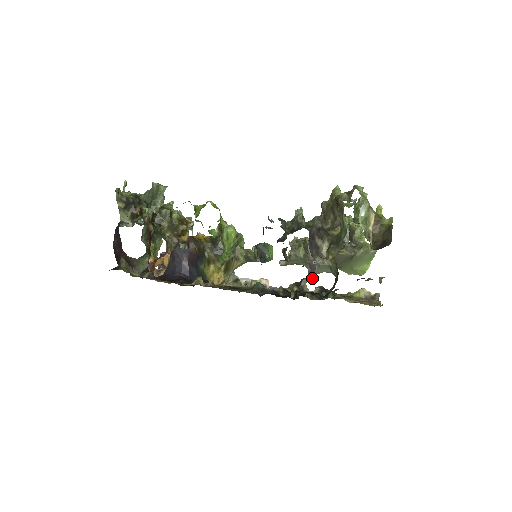
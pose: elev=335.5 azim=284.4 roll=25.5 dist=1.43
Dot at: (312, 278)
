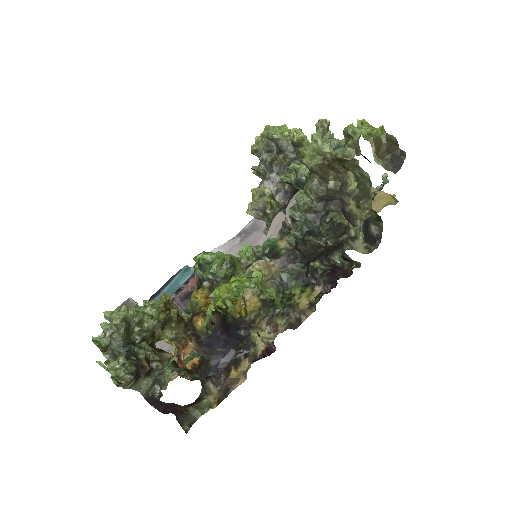
Dot at: occluded
